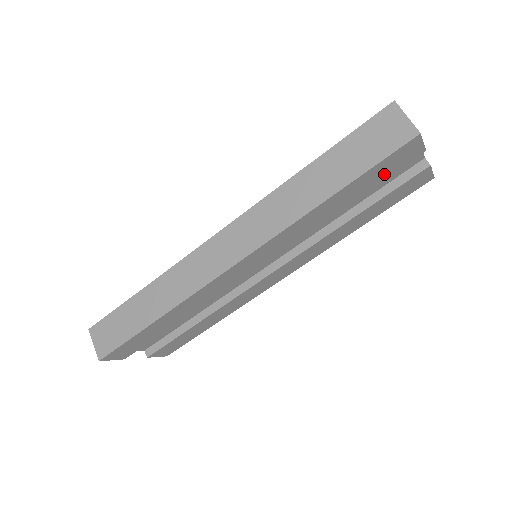
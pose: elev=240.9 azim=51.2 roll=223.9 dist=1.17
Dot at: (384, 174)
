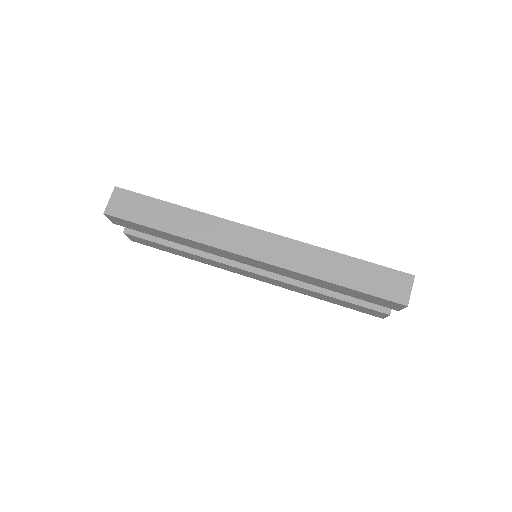
Dot at: (369, 300)
